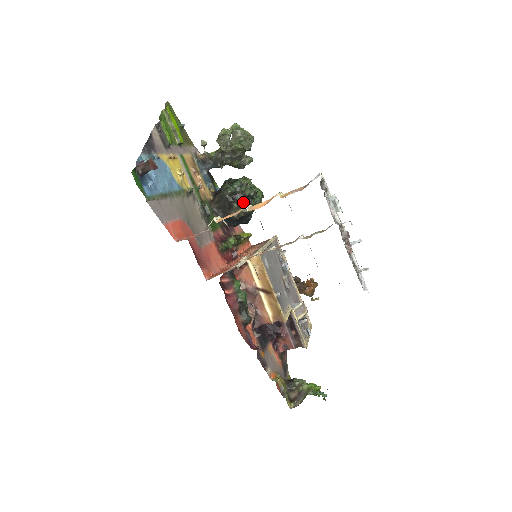
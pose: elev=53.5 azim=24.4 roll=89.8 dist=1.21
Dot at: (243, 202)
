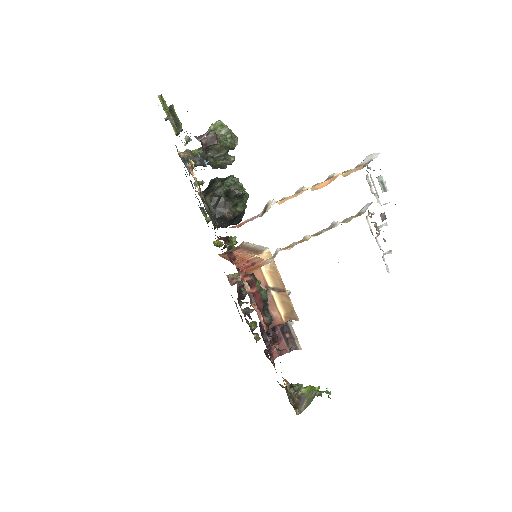
Dot at: (238, 200)
